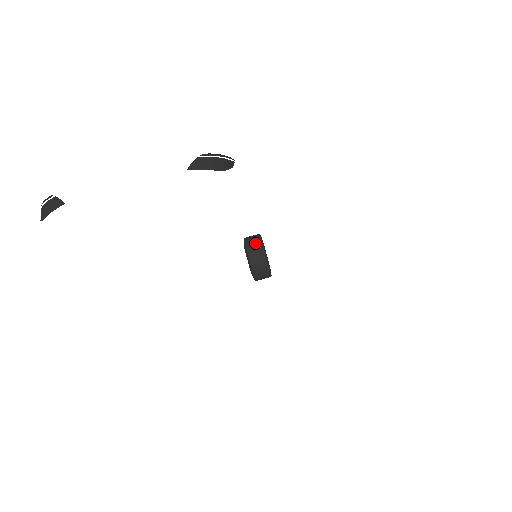
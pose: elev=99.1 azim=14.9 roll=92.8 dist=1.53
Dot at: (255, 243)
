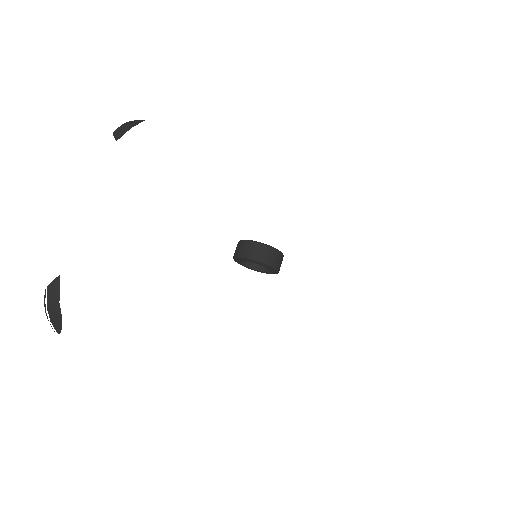
Dot at: (243, 247)
